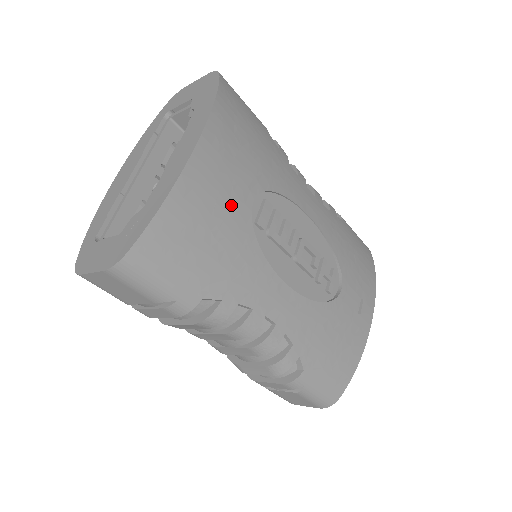
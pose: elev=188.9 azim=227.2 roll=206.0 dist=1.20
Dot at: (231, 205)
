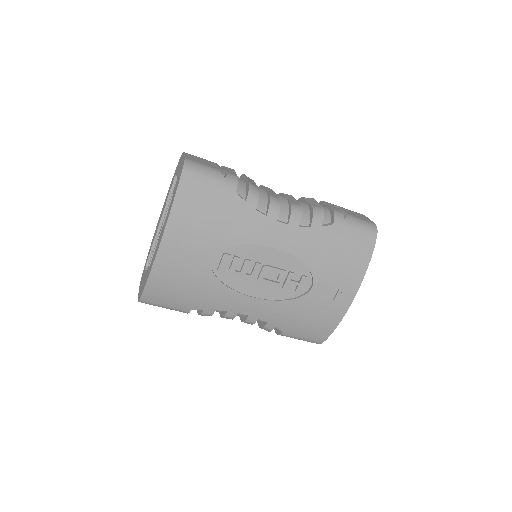
Dot at: (193, 268)
